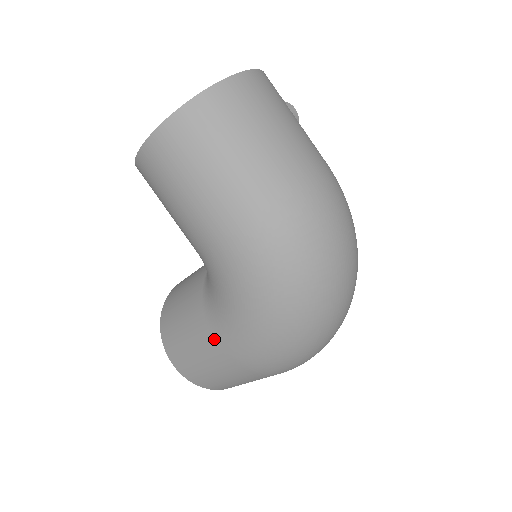
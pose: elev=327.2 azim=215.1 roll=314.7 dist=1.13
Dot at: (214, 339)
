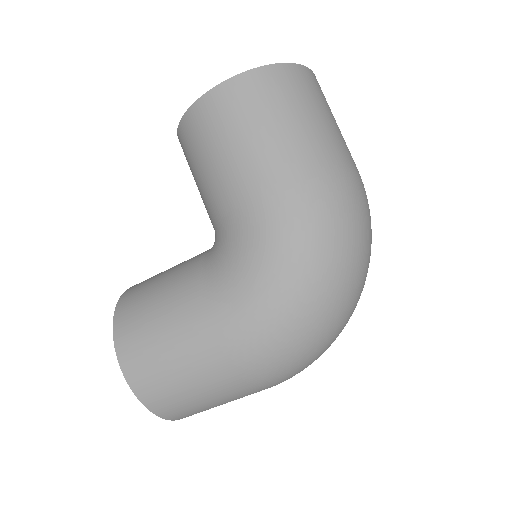
Dot at: (209, 316)
